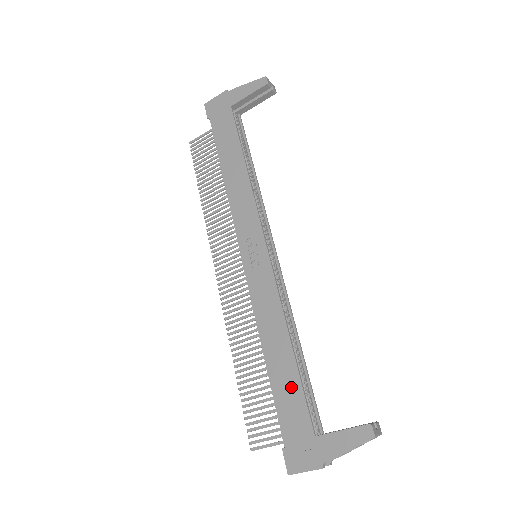
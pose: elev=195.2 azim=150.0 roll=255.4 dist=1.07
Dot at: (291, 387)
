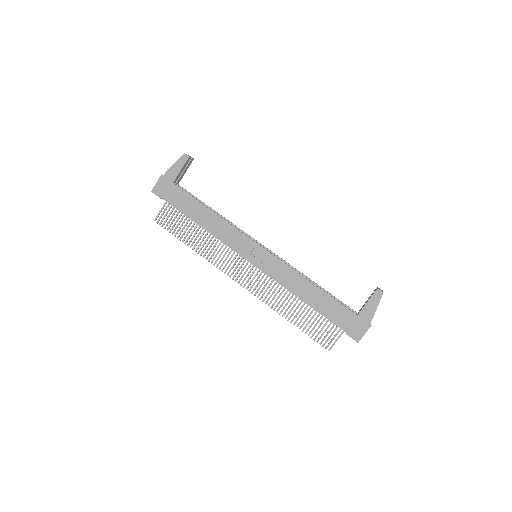
Dot at: (329, 303)
